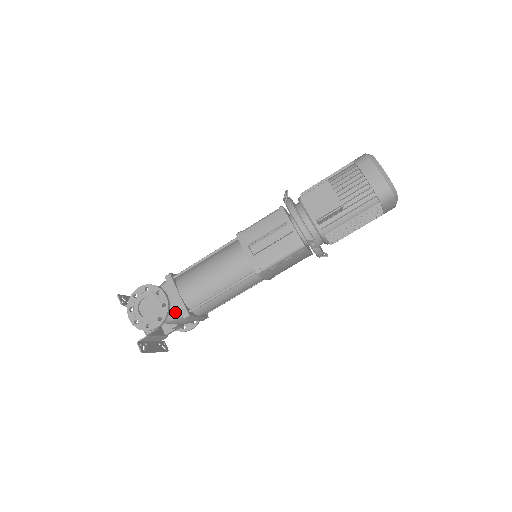
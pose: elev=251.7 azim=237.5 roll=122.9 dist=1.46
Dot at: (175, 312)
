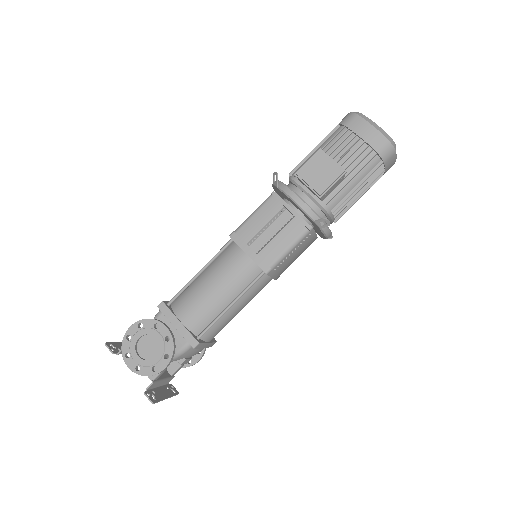
Dot at: (181, 344)
